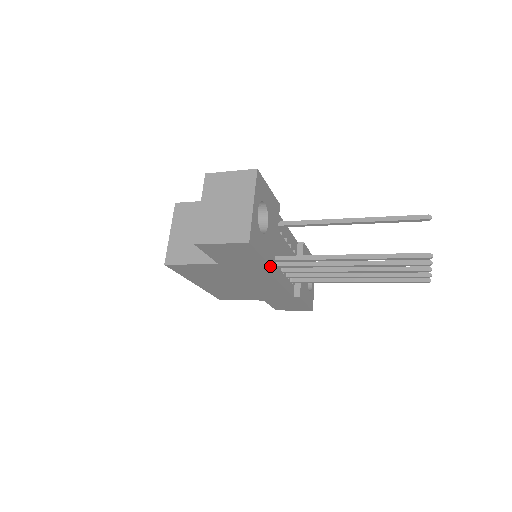
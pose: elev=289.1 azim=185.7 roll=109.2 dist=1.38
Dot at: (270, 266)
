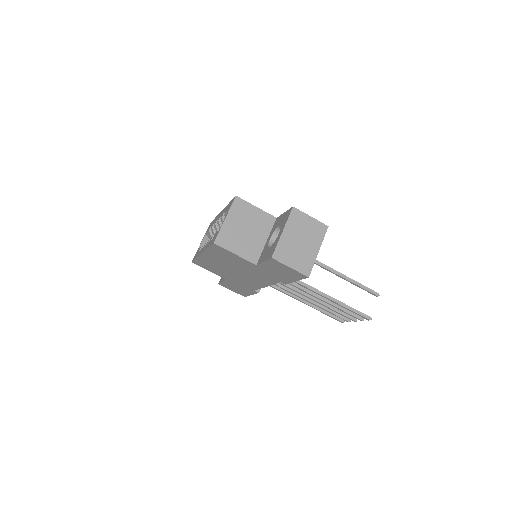
Dot at: (288, 283)
